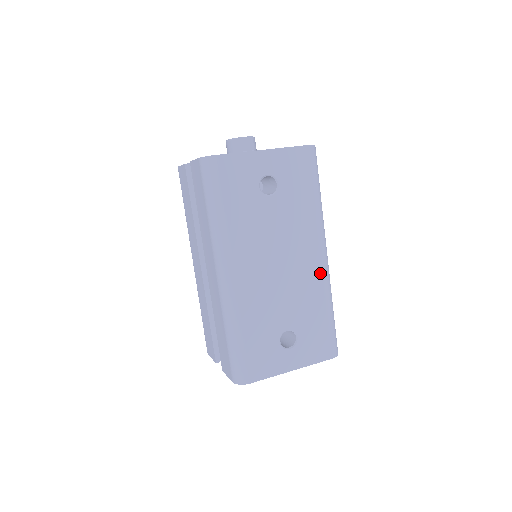
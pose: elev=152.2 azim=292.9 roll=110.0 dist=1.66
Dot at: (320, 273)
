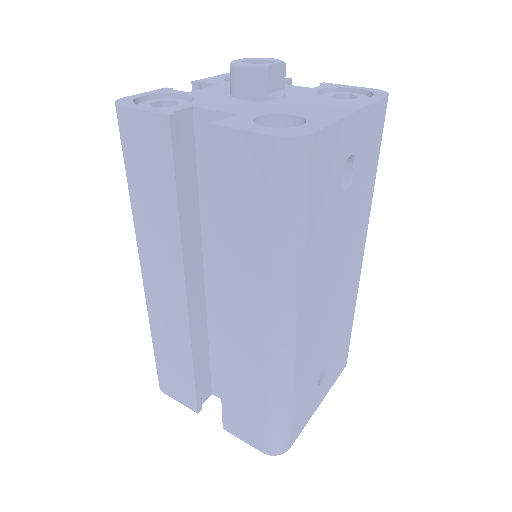
Dot at: (358, 277)
